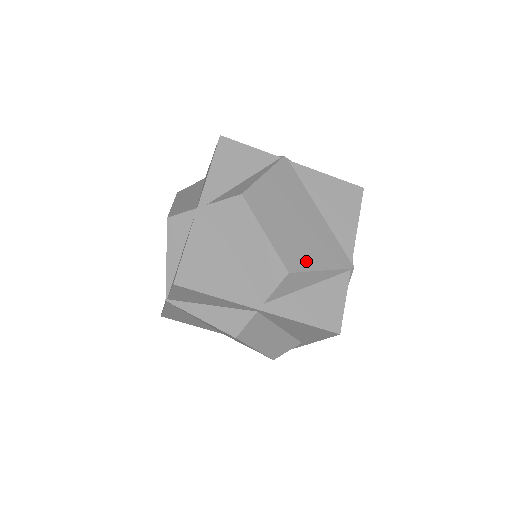
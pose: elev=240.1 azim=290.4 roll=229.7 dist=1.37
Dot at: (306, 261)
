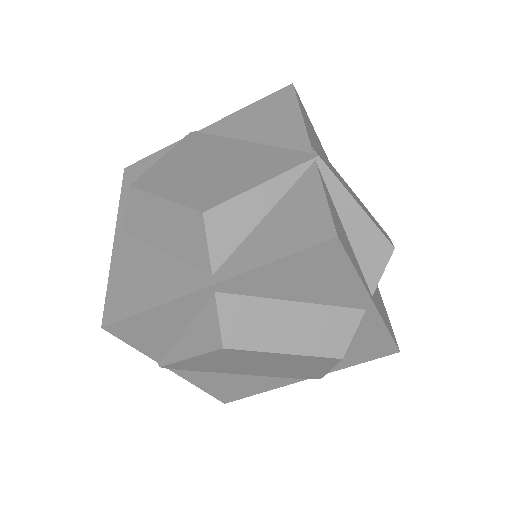
Dot at: (231, 189)
